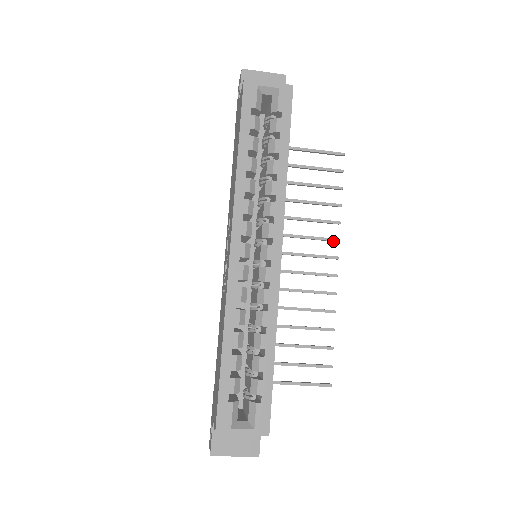
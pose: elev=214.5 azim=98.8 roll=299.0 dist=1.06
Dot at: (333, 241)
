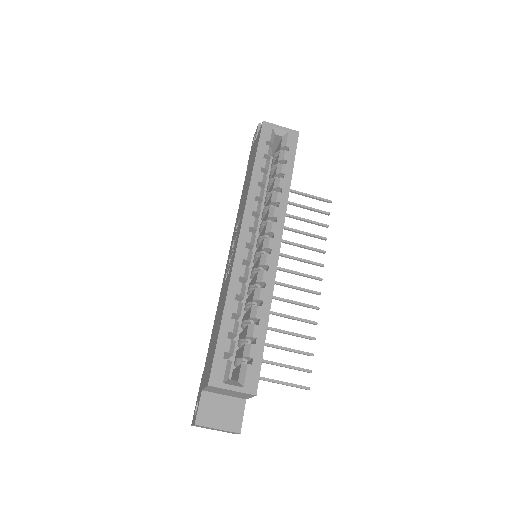
Dot at: (318, 265)
